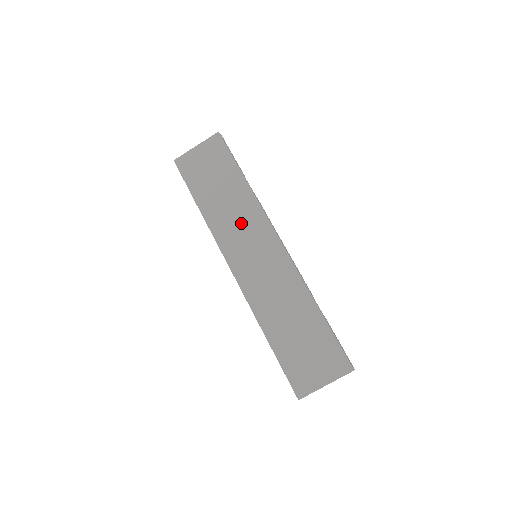
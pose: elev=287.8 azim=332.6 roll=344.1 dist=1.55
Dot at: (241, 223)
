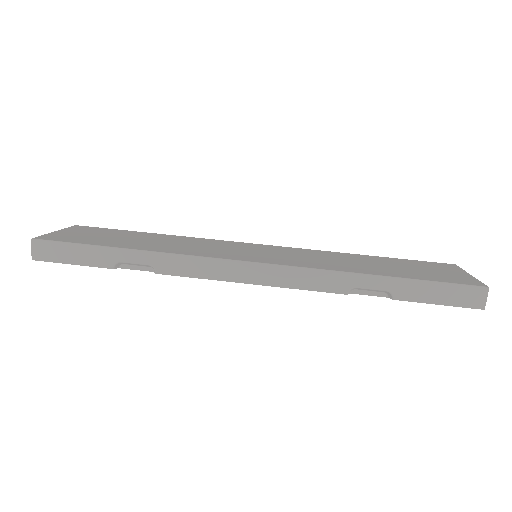
Dot at: (203, 245)
